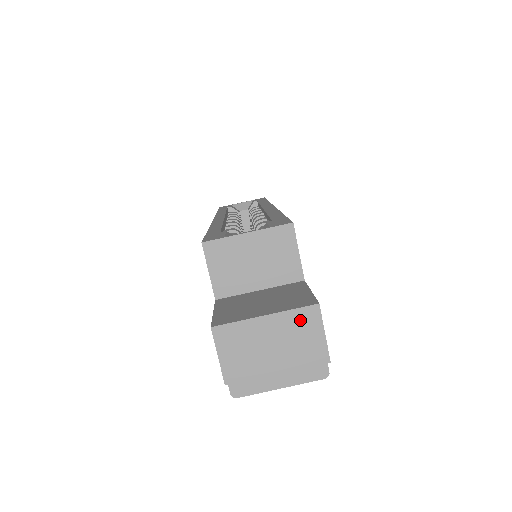
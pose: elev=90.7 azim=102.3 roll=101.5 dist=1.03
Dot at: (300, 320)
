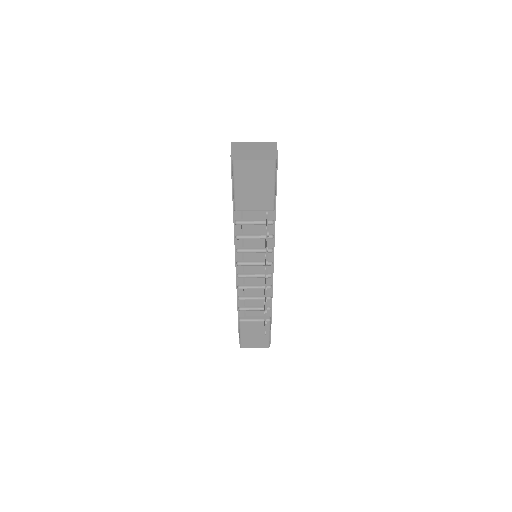
Dot at: (268, 145)
